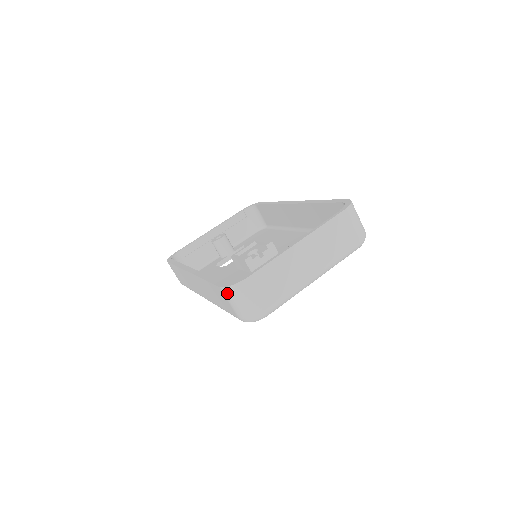
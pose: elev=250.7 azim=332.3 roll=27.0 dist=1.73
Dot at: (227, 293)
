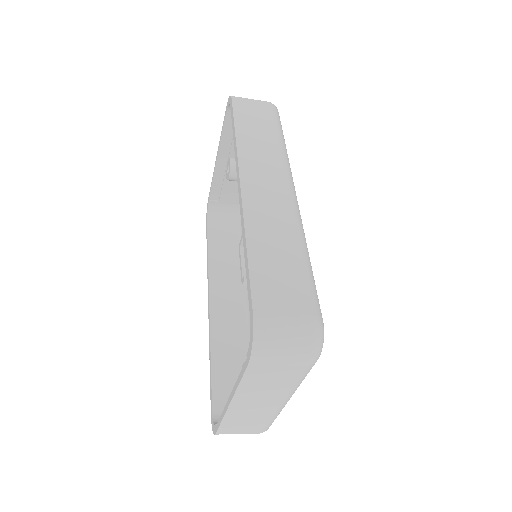
Dot at: occluded
